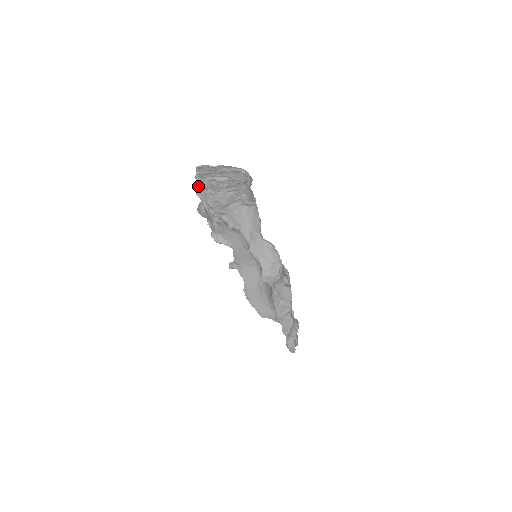
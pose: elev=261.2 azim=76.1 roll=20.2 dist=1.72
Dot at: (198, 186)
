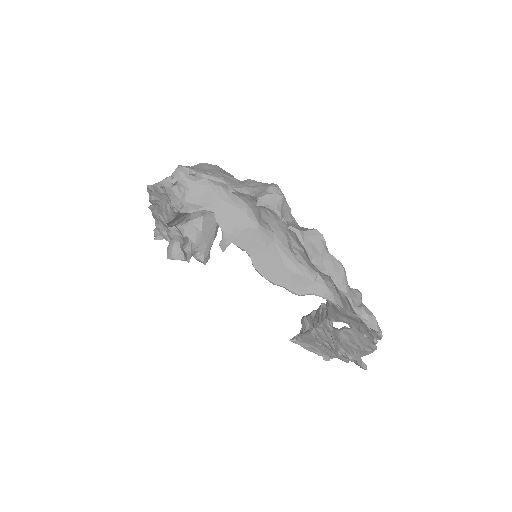
Dot at: (150, 194)
